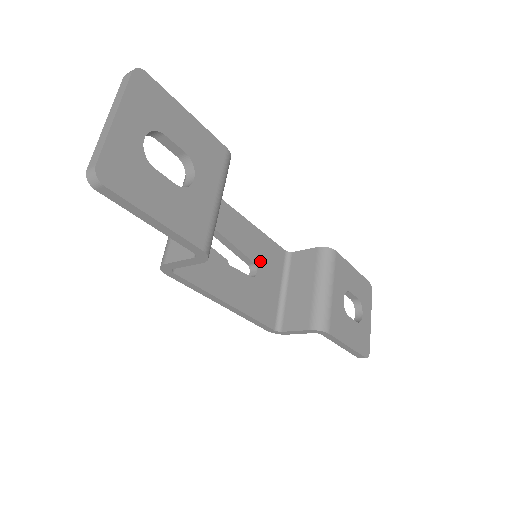
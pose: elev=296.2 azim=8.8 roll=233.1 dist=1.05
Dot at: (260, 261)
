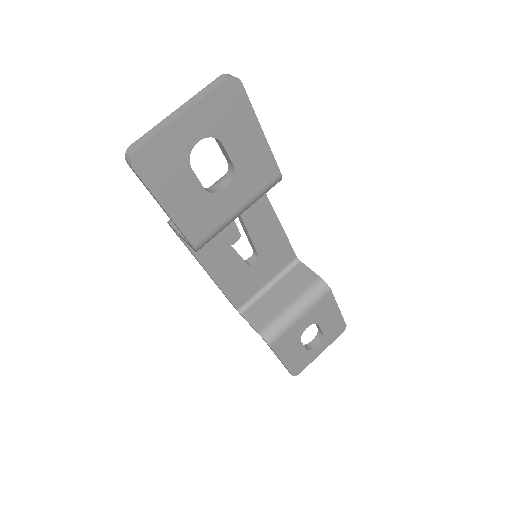
Dot at: (265, 255)
